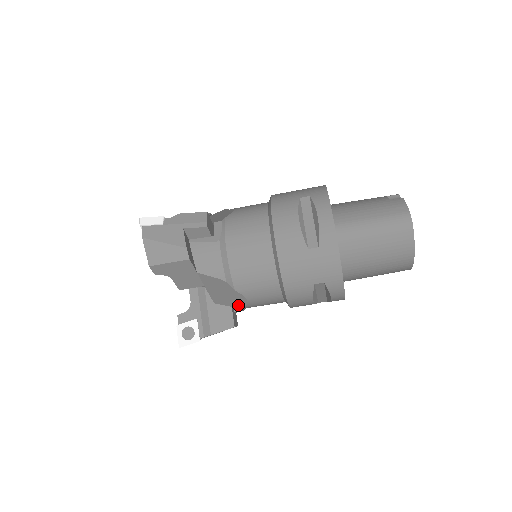
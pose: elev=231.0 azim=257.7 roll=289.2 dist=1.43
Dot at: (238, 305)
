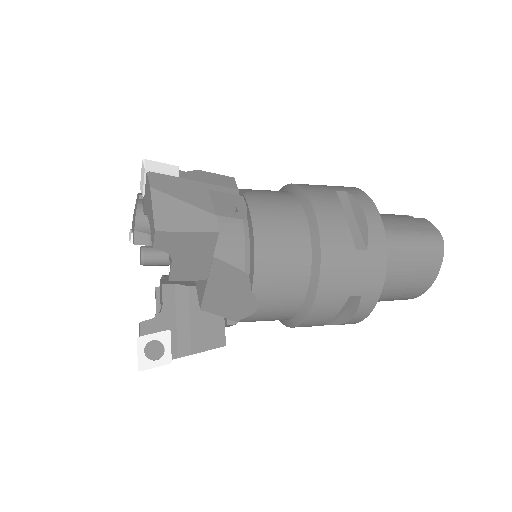
Dot at: (237, 315)
